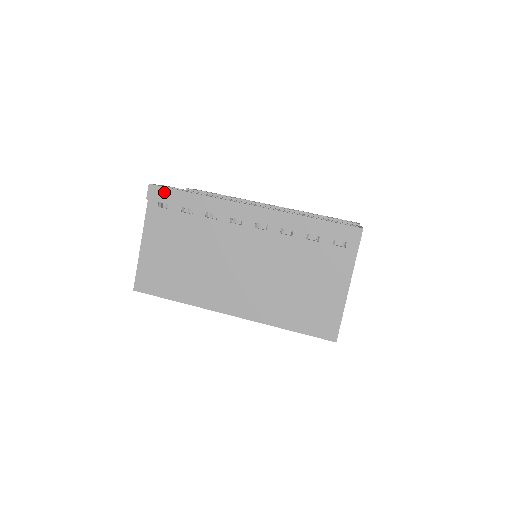
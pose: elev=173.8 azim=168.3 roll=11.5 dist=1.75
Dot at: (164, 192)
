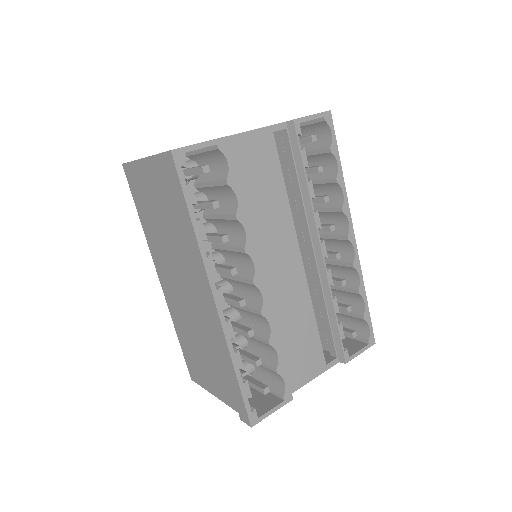
Dot at: (175, 177)
